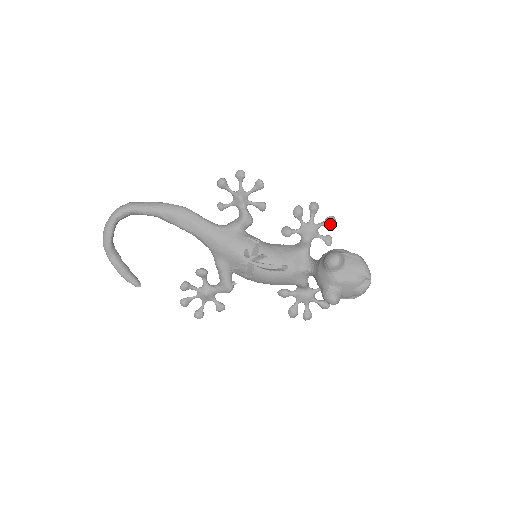
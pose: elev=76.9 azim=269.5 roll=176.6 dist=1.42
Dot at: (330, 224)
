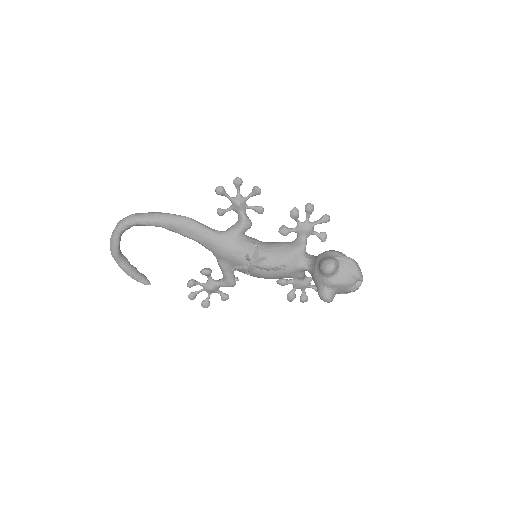
Dot at: occluded
